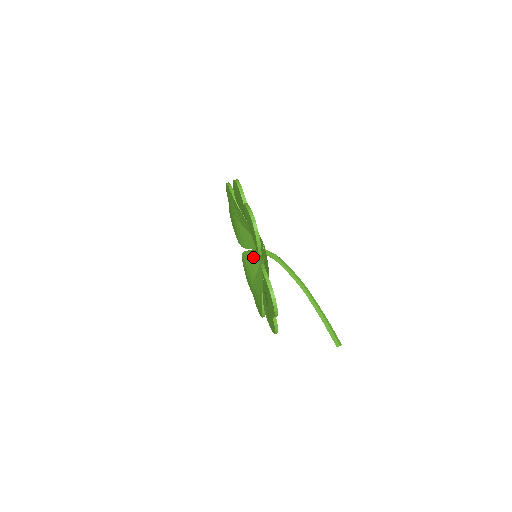
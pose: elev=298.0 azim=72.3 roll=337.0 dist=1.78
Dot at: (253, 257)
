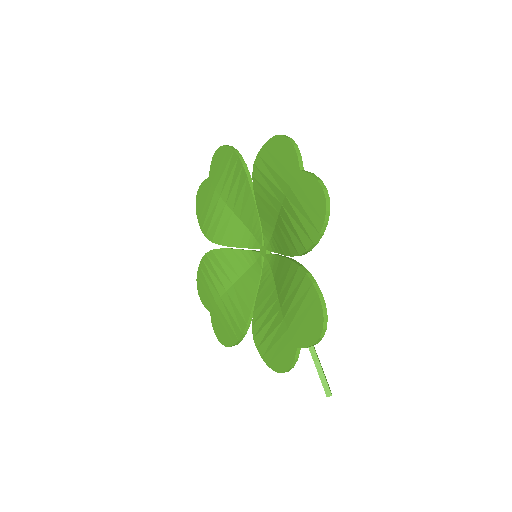
Dot at: (235, 258)
